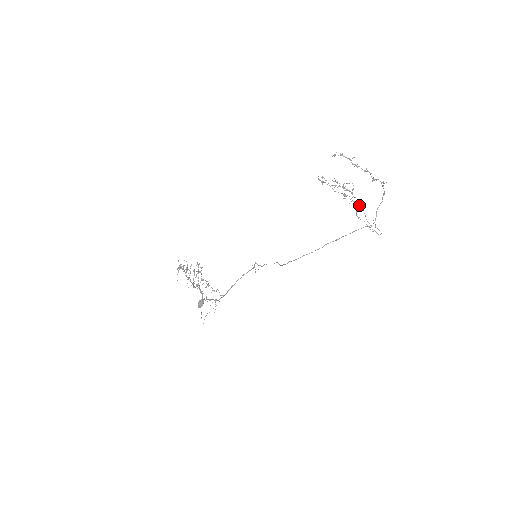
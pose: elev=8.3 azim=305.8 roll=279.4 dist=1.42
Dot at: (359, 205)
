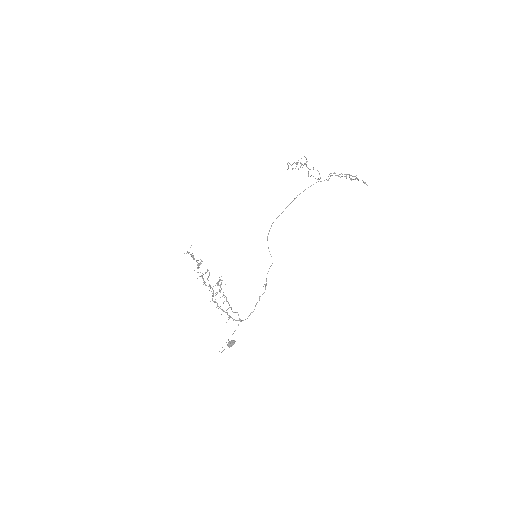
Dot at: (304, 163)
